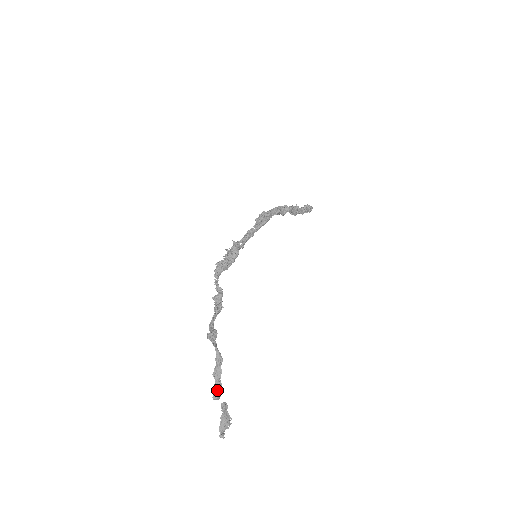
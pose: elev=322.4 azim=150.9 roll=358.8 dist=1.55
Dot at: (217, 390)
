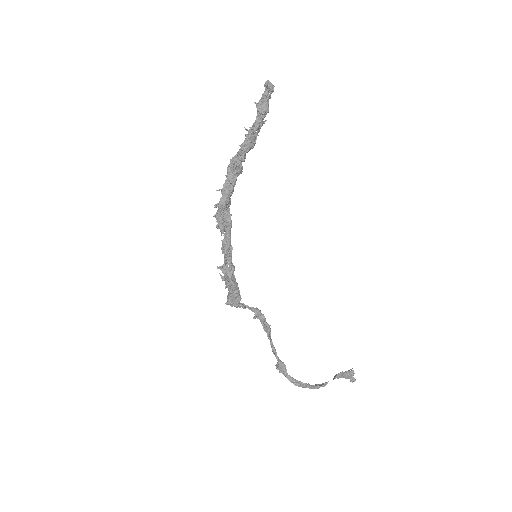
Dot at: (321, 386)
